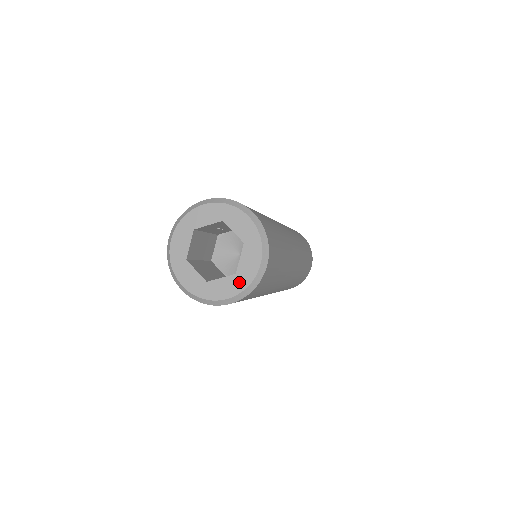
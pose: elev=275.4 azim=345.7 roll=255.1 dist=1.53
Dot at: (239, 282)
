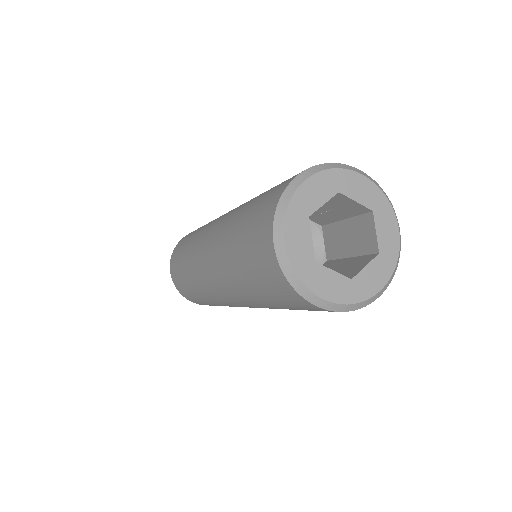
Dot at: (350, 291)
